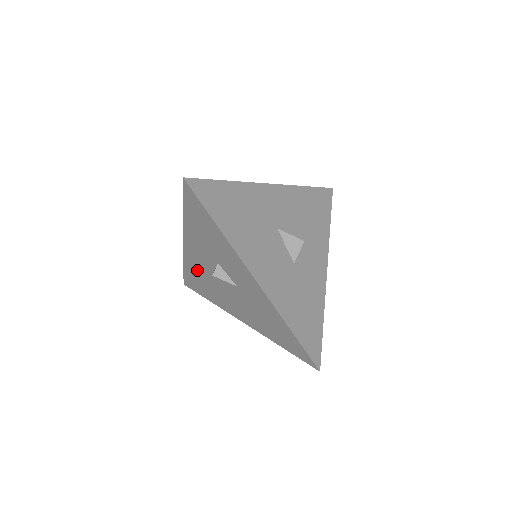
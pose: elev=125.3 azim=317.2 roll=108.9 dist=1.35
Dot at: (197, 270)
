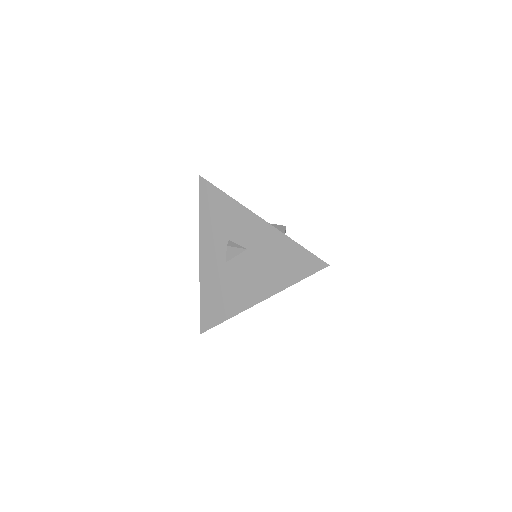
Dot at: (212, 282)
